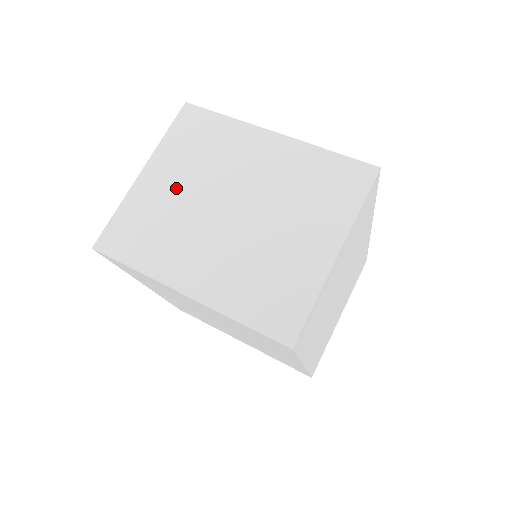
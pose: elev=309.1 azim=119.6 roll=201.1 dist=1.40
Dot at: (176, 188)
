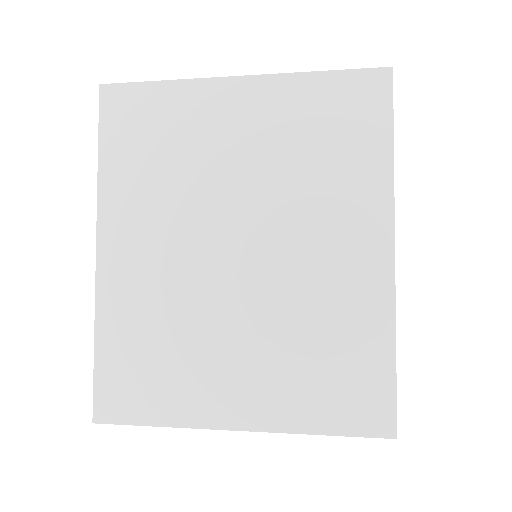
Dot at: occluded
